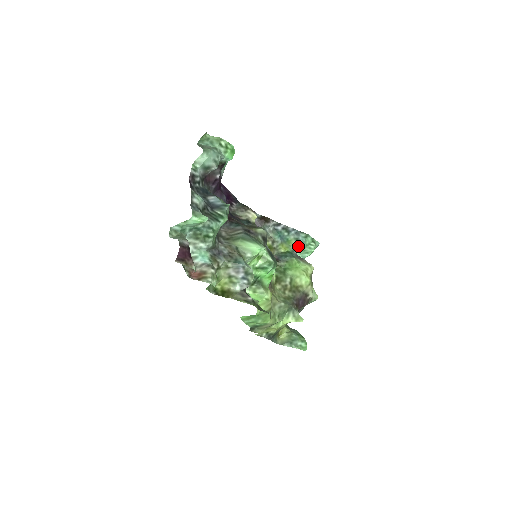
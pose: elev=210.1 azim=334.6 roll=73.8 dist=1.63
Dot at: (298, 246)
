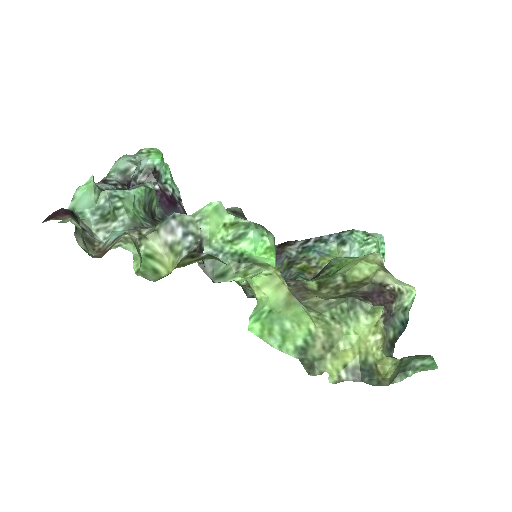
Dot at: (349, 250)
